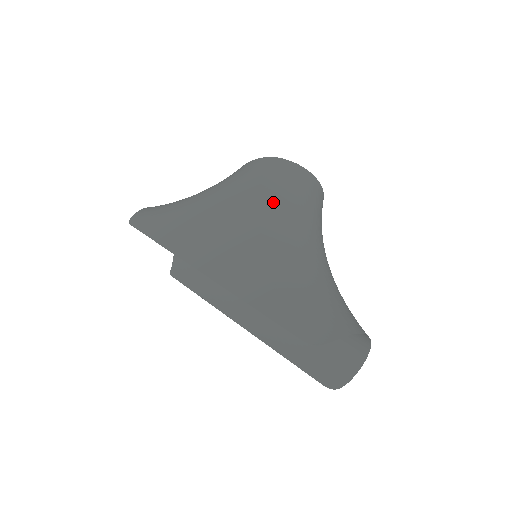
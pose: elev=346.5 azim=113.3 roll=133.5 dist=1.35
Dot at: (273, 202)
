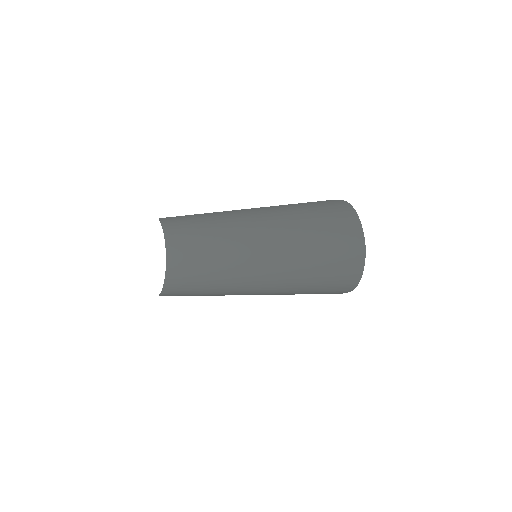
Dot at: occluded
